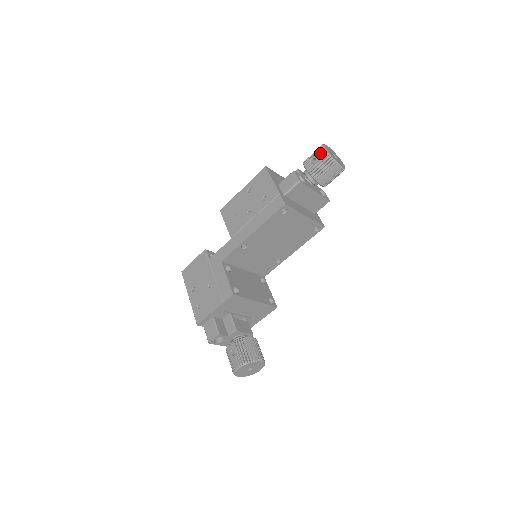
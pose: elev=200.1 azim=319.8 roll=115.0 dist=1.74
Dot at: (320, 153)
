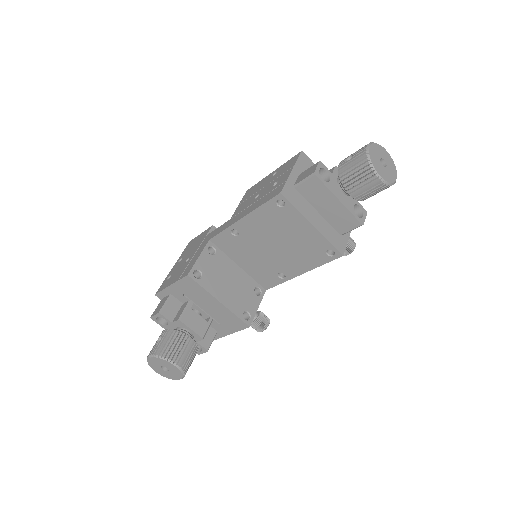
Dot at: (361, 150)
